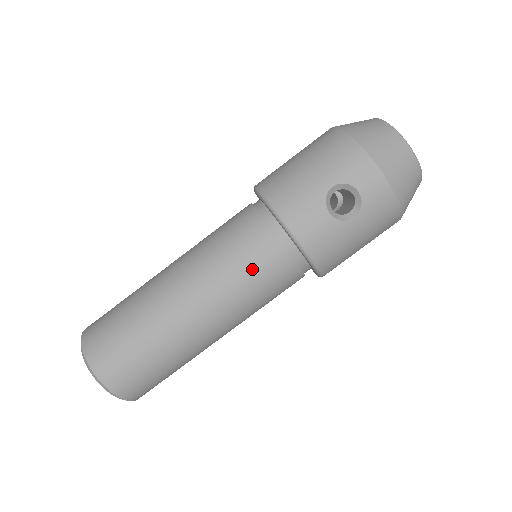
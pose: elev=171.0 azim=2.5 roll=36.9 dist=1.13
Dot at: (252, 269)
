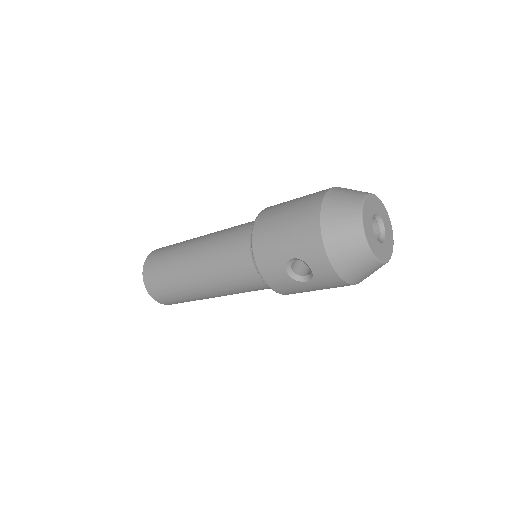
Dot at: (237, 278)
